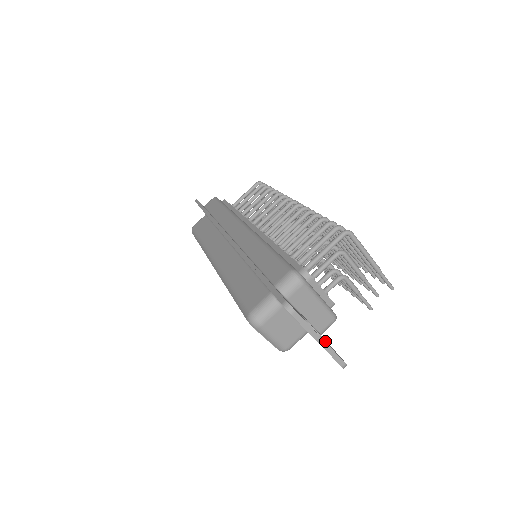
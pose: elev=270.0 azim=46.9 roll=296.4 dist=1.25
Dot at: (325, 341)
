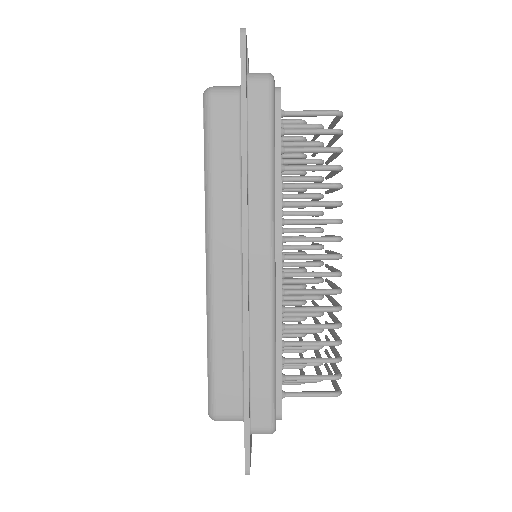
Dot at: occluded
